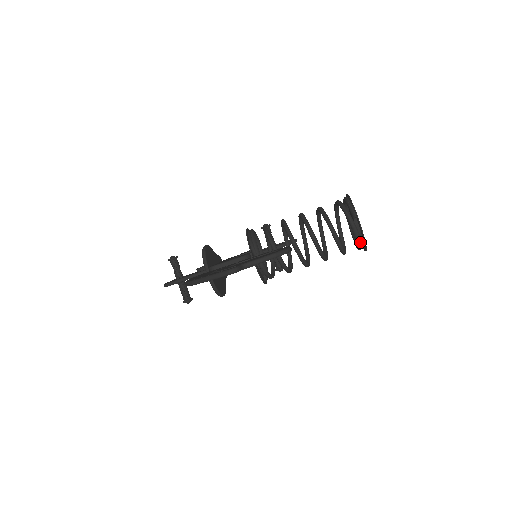
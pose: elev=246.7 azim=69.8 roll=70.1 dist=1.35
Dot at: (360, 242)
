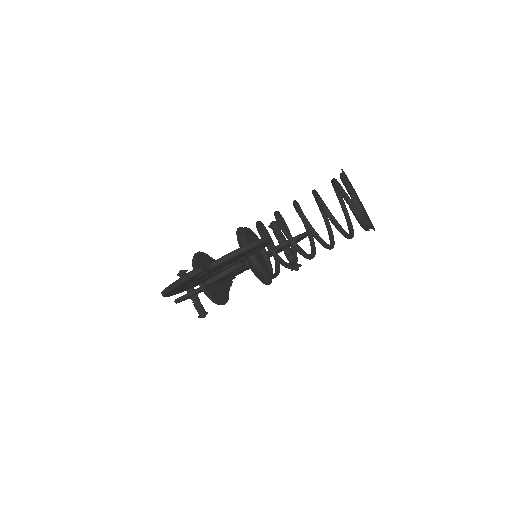
Dot at: (363, 221)
